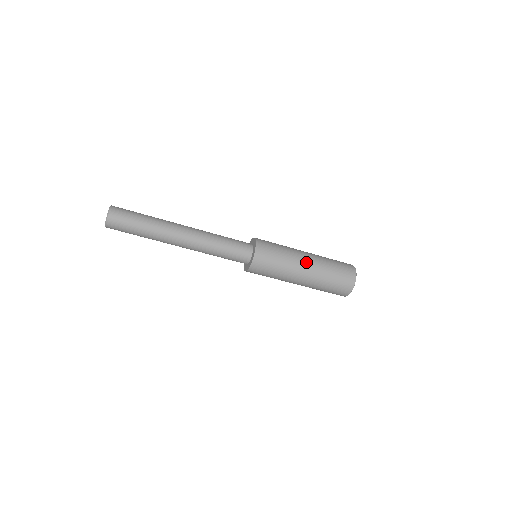
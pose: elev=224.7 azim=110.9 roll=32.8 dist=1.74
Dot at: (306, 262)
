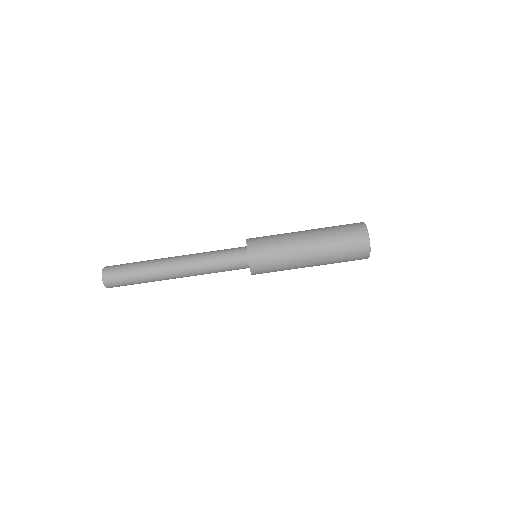
Dot at: occluded
